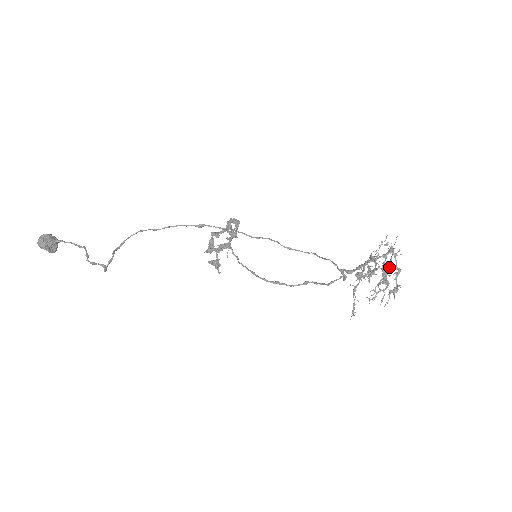
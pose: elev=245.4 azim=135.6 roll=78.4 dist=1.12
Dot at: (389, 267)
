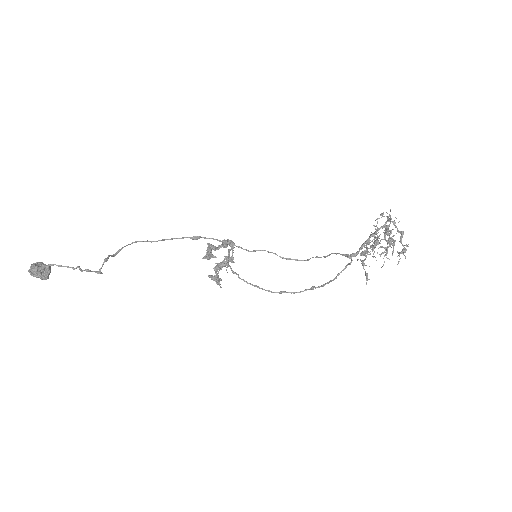
Dot at: (391, 230)
